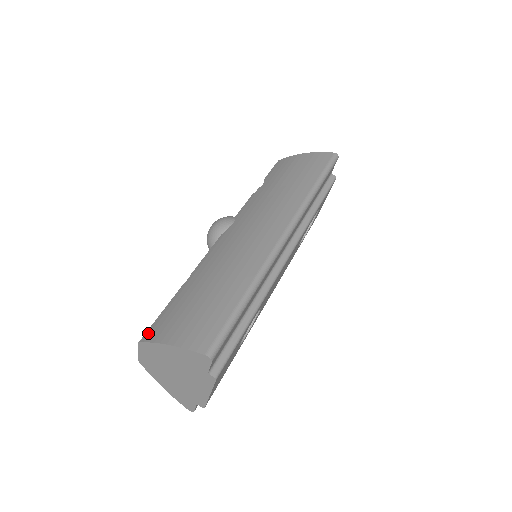
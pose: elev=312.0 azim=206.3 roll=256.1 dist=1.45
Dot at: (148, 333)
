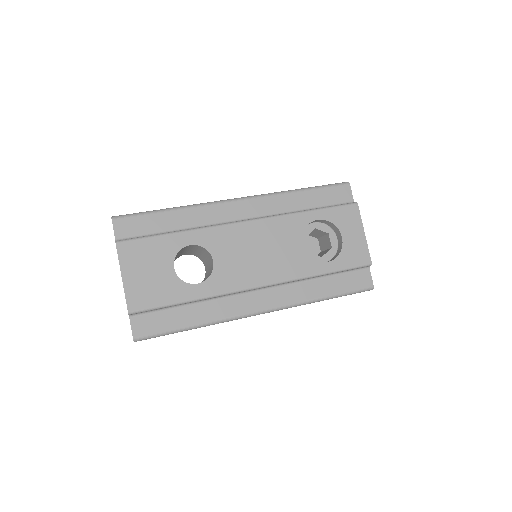
Dot at: occluded
